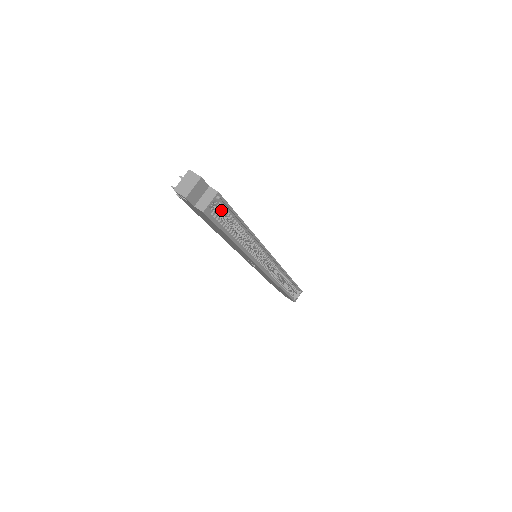
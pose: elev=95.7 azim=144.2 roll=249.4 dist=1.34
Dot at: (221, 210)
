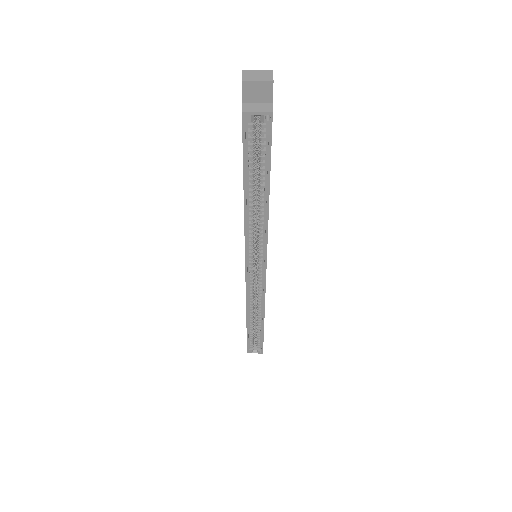
Dot at: (261, 142)
